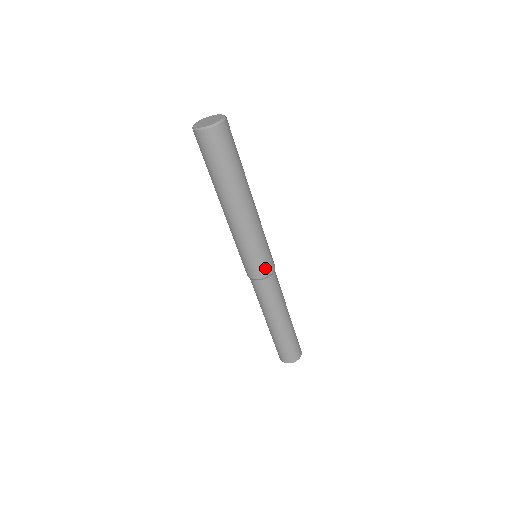
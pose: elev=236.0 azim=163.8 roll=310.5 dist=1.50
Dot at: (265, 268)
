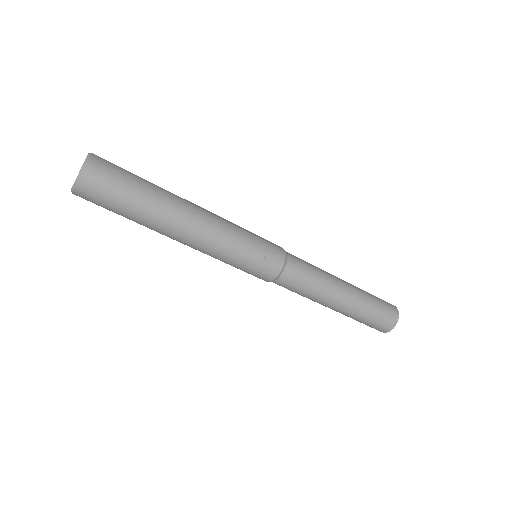
Dot at: (270, 266)
